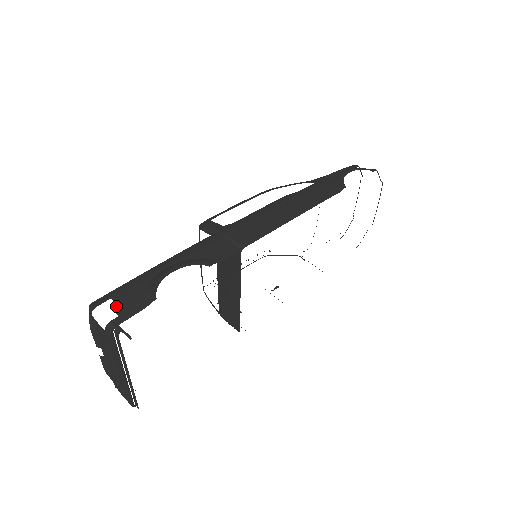
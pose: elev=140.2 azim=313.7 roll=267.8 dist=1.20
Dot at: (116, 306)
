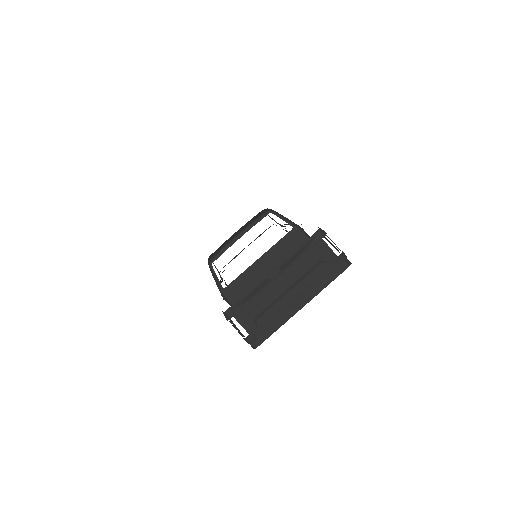
Dot at: occluded
